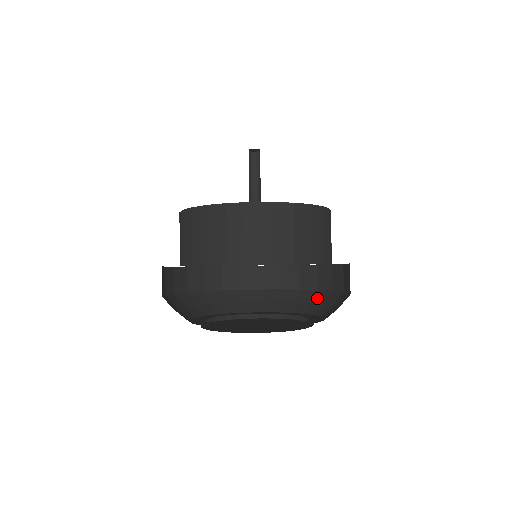
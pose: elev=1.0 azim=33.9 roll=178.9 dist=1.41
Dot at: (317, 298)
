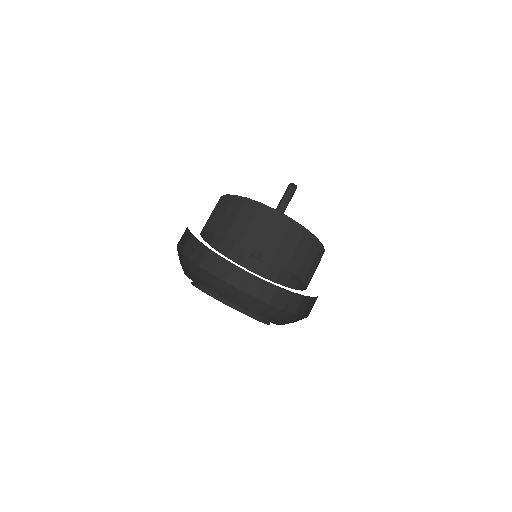
Dot at: (255, 304)
